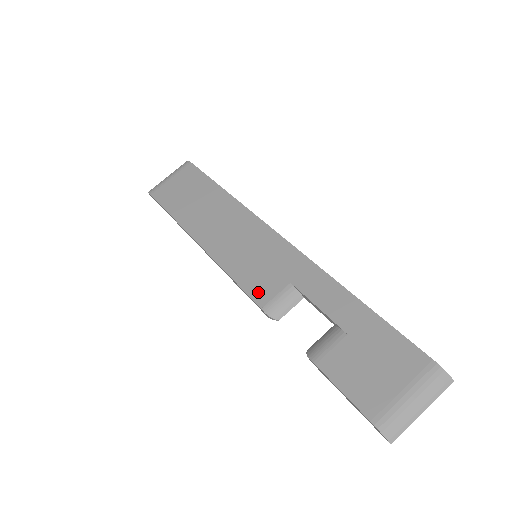
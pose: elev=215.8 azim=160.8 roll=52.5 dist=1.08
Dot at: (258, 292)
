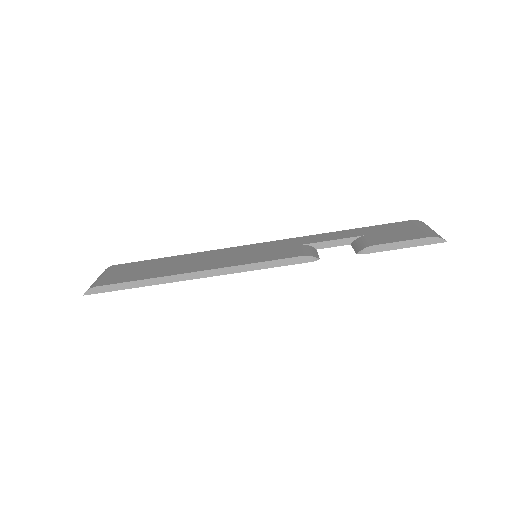
Dot at: (289, 255)
